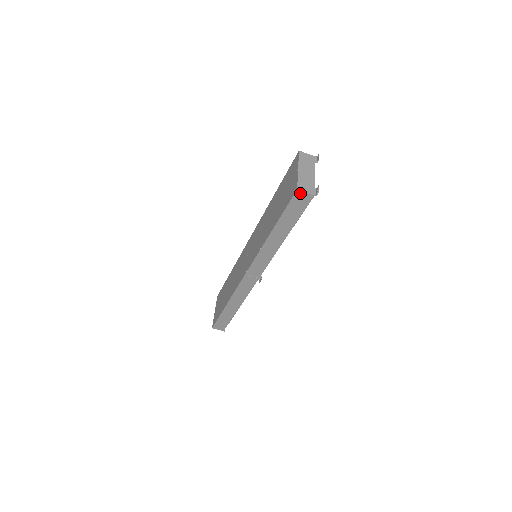
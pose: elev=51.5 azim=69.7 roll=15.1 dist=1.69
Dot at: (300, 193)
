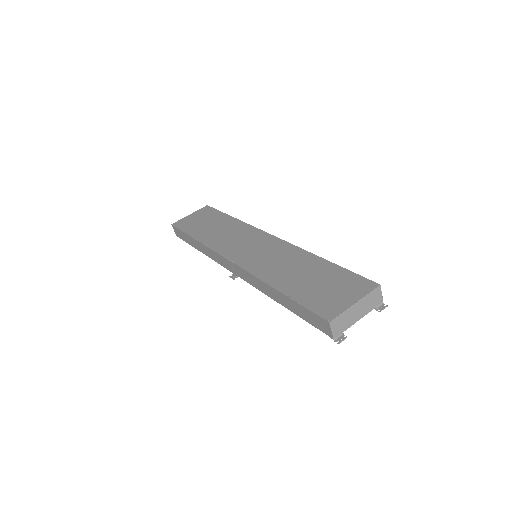
Dot at: (328, 325)
